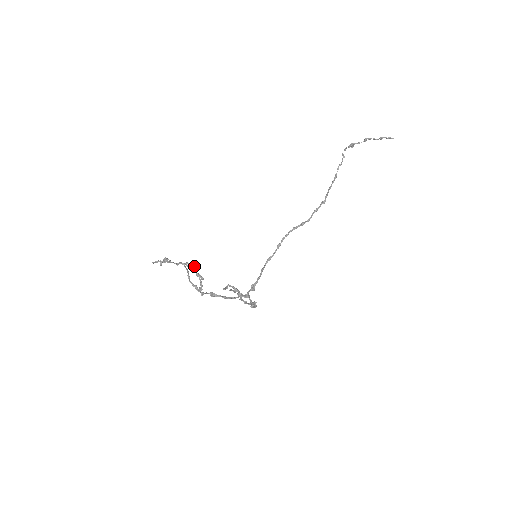
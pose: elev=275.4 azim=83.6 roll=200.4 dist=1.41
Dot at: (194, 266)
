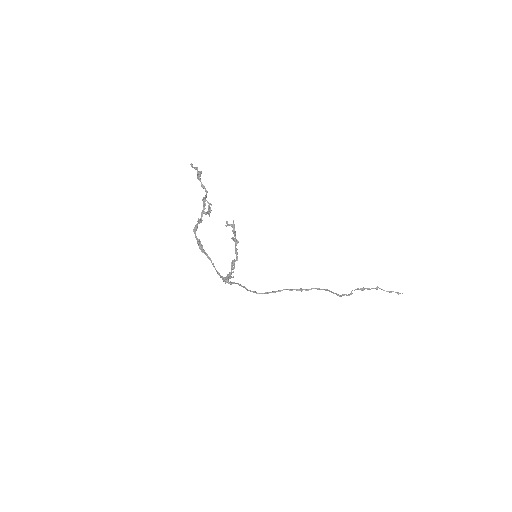
Dot at: occluded
